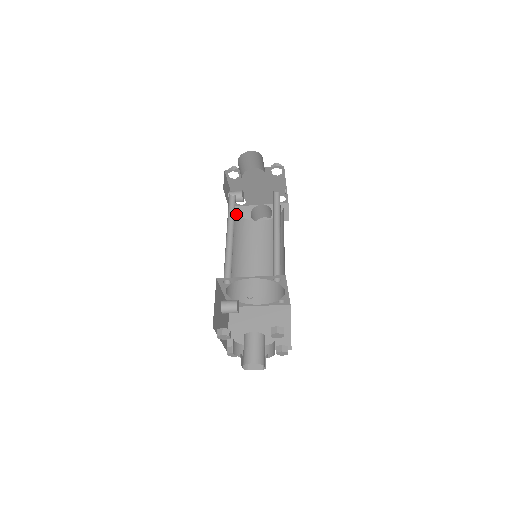
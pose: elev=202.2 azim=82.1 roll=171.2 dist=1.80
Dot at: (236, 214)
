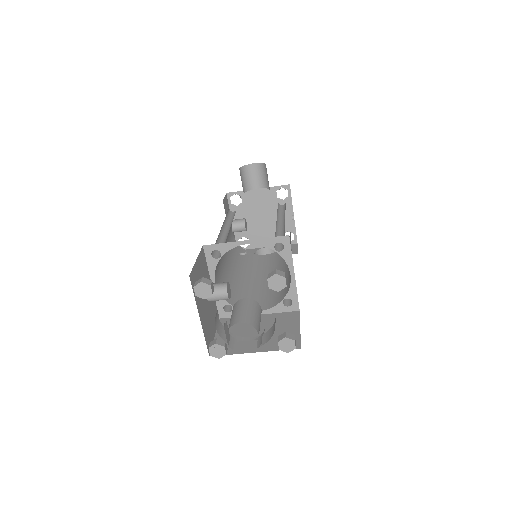
Dot at: occluded
